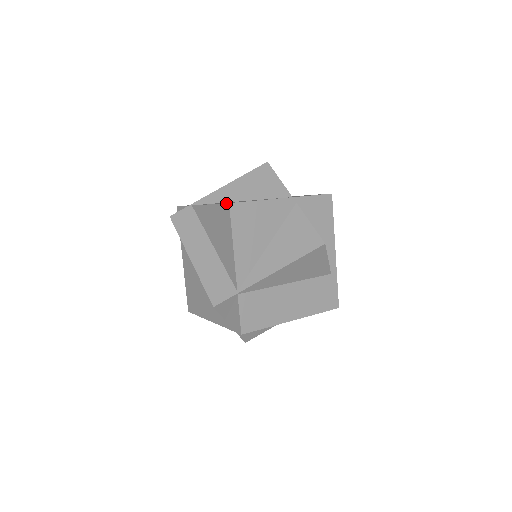
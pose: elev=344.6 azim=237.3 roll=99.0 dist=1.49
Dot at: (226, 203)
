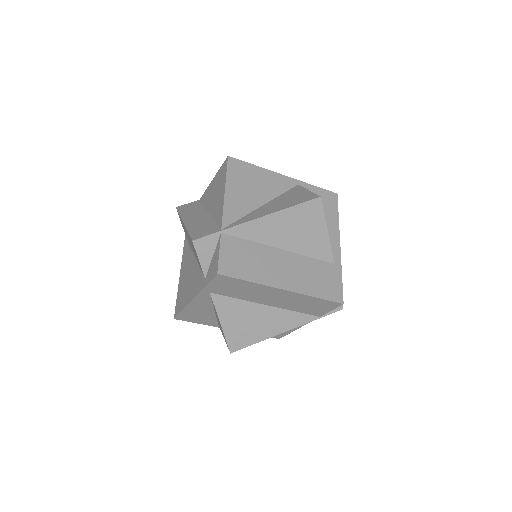
Dot at: (226, 159)
